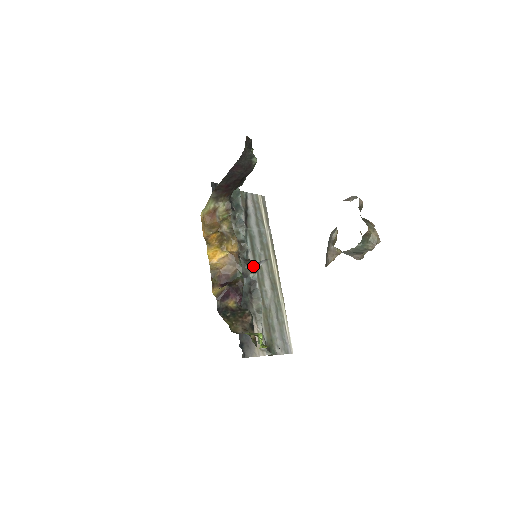
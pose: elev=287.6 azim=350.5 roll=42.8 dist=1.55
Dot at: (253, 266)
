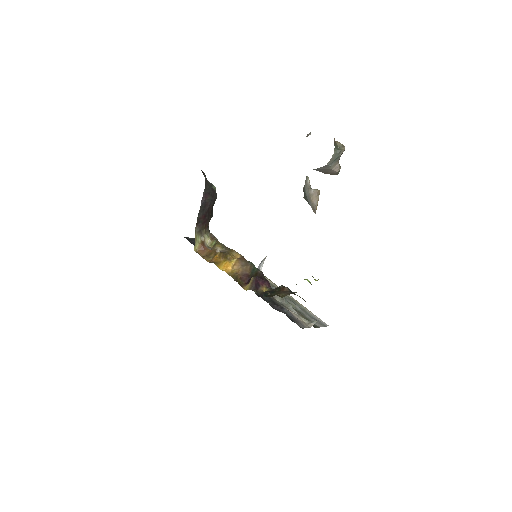
Dot at: occluded
